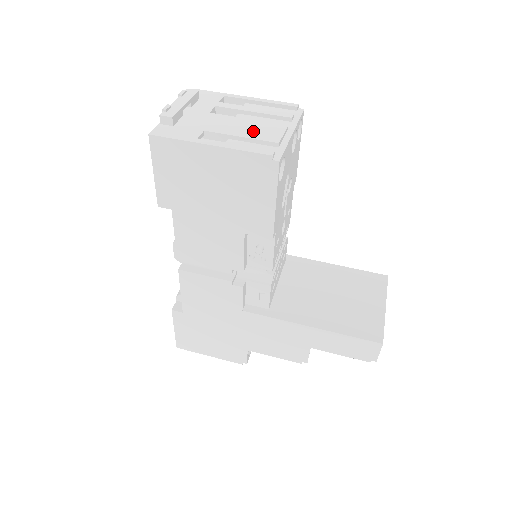
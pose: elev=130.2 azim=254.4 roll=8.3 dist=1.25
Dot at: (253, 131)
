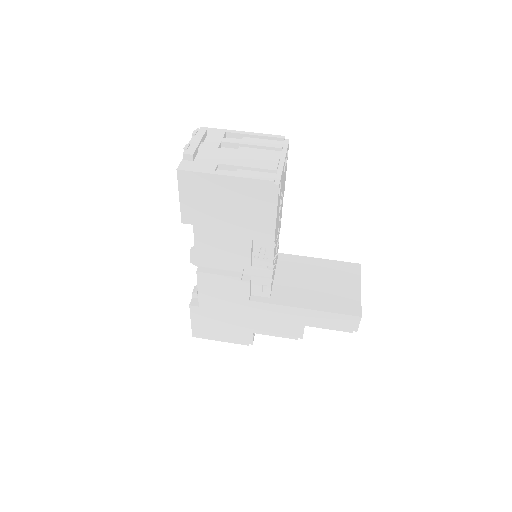
Dot at: (255, 162)
